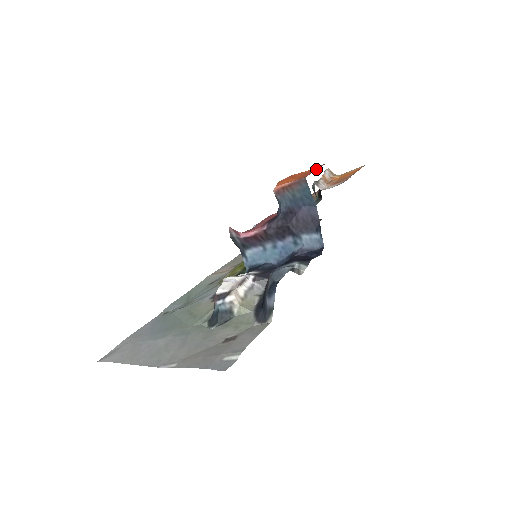
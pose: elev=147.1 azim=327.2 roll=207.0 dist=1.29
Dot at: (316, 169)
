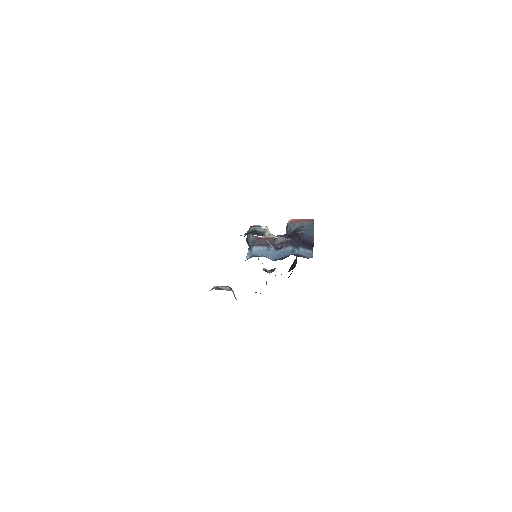
Dot at: occluded
